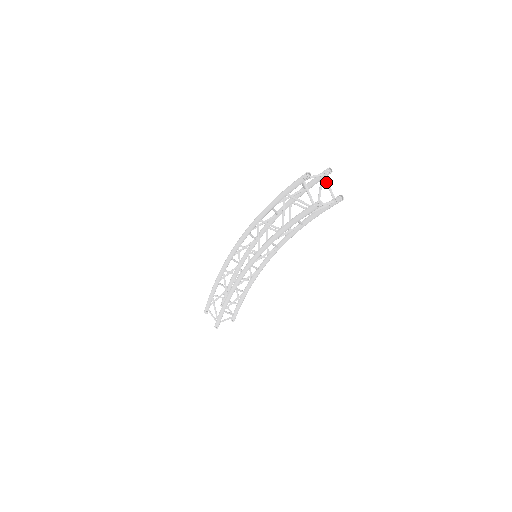
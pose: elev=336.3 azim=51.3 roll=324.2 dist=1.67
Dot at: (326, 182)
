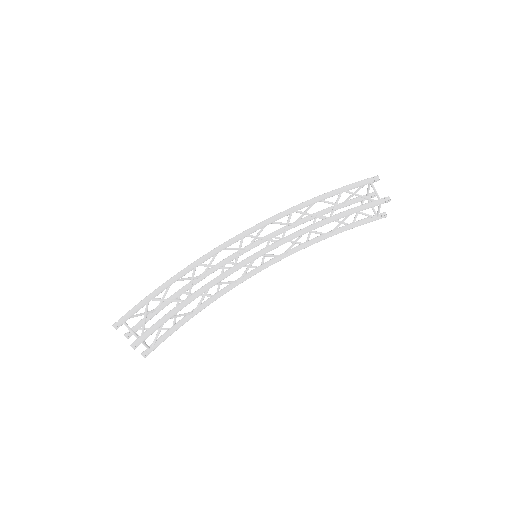
Dot at: occluded
